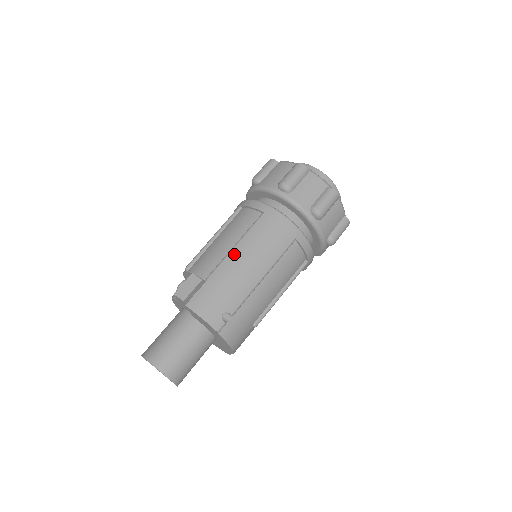
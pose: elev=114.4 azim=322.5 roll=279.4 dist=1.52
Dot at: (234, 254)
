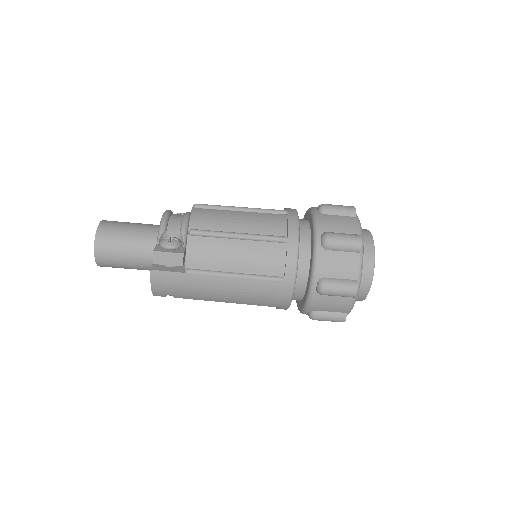
Dot at: (224, 280)
